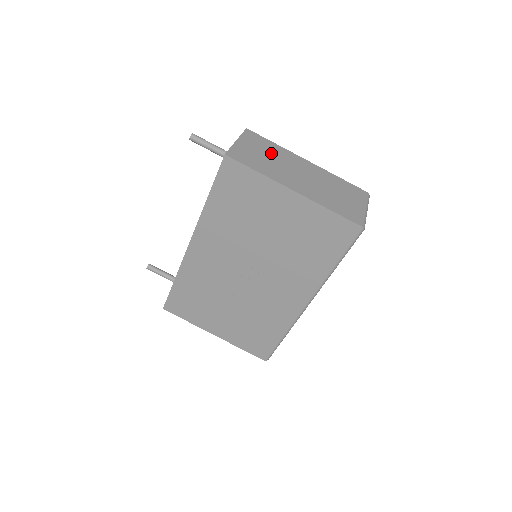
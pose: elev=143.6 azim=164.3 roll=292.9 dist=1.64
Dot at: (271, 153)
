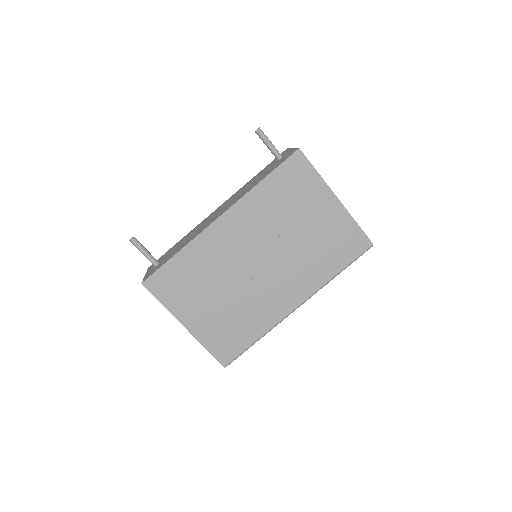
Dot at: occluded
